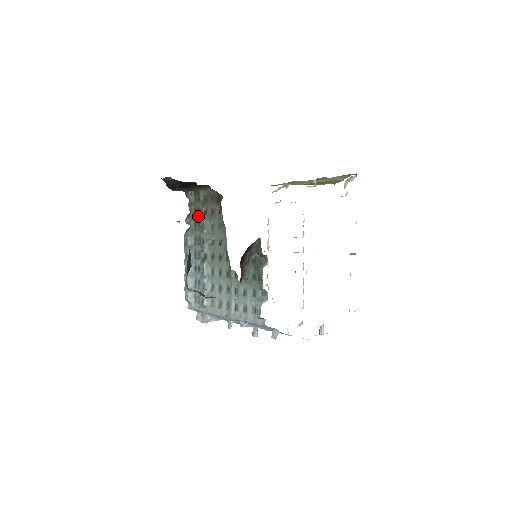
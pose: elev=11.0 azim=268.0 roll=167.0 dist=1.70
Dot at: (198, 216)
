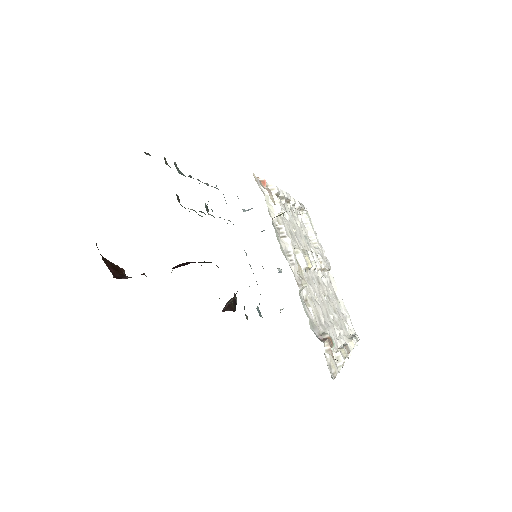
Dot at: occluded
